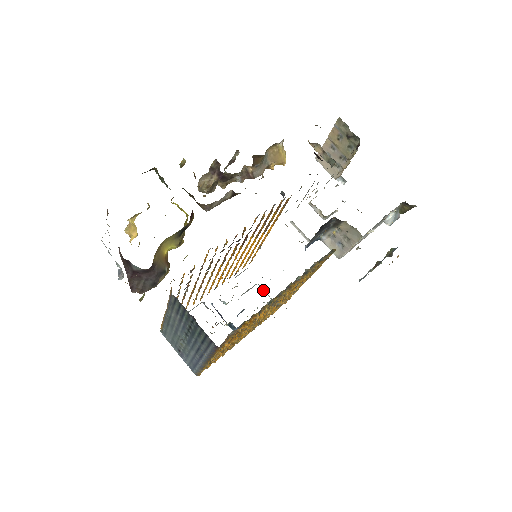
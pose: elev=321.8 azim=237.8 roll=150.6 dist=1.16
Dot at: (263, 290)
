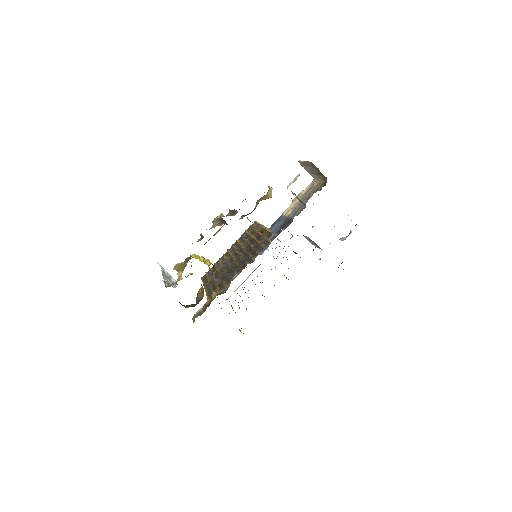
Dot at: occluded
